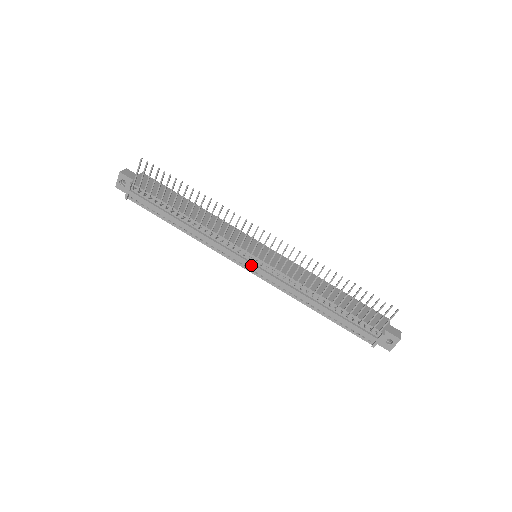
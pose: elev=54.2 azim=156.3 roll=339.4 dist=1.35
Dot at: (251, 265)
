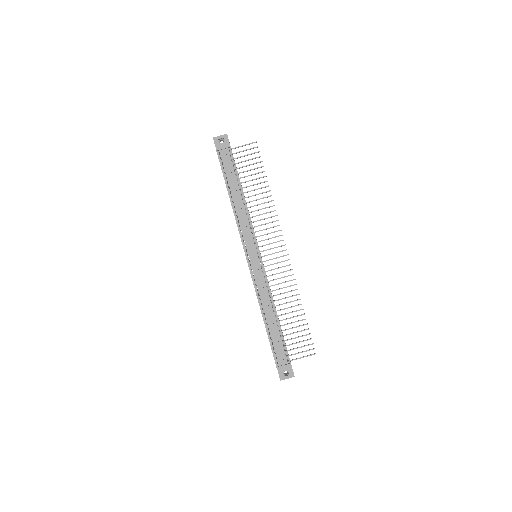
Dot at: (254, 257)
